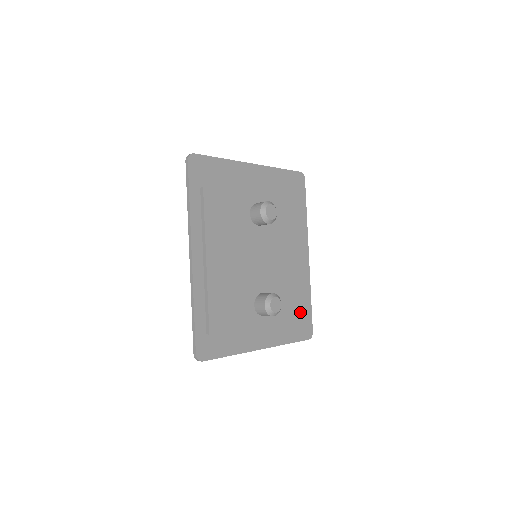
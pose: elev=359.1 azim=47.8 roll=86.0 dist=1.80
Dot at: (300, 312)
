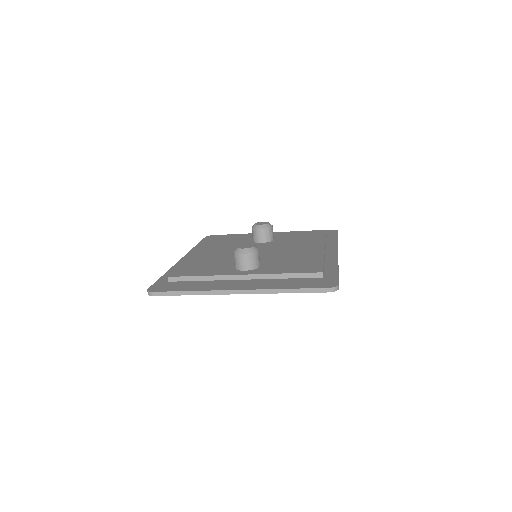
Dot at: (309, 270)
